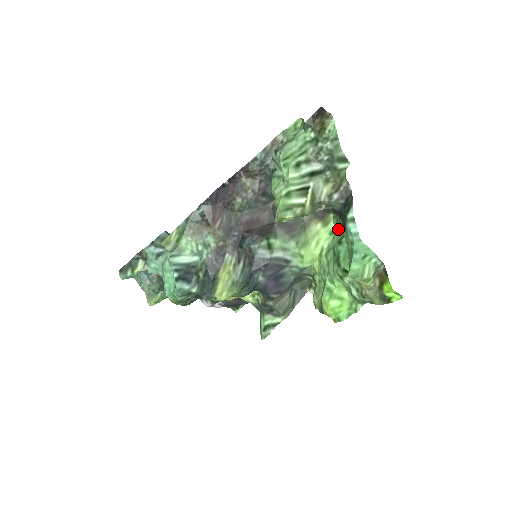
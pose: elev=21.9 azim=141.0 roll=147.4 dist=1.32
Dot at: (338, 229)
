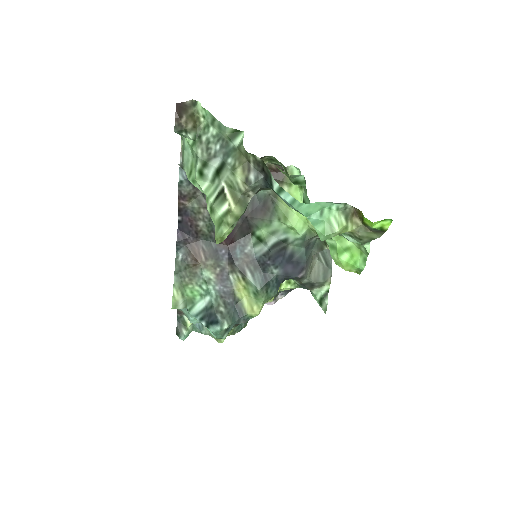
Dot at: occluded
